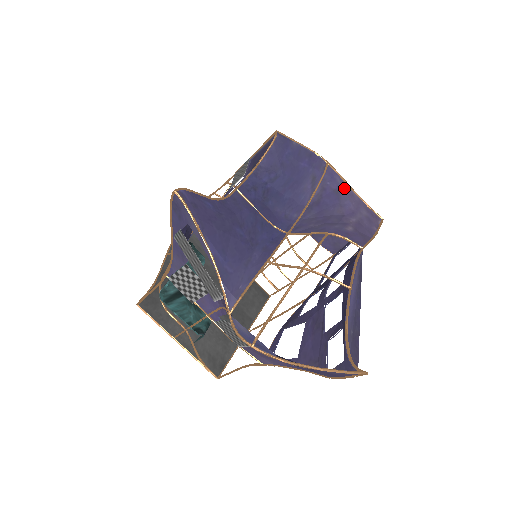
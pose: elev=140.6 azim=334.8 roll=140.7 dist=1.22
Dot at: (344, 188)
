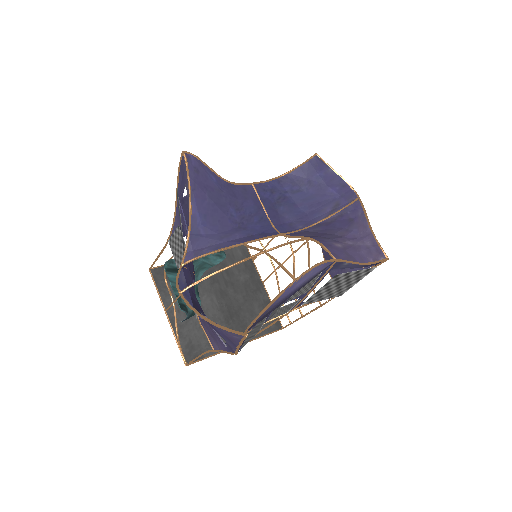
Dot at: (361, 219)
